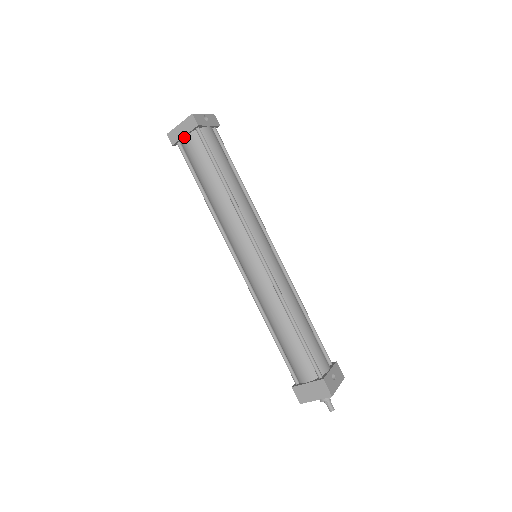
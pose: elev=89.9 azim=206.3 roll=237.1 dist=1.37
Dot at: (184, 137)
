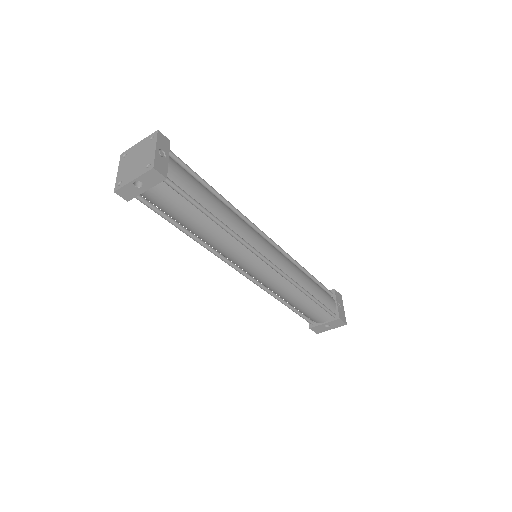
Dot at: occluded
